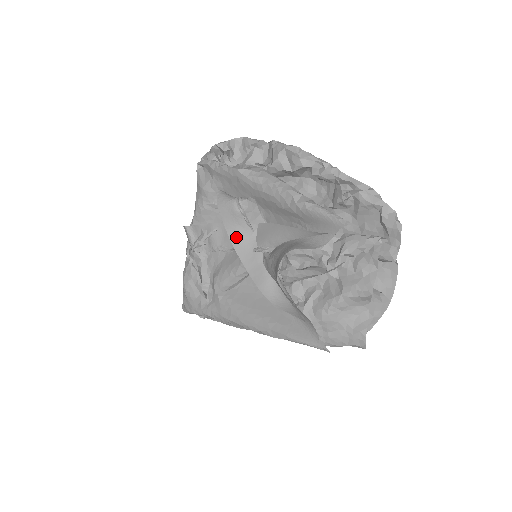
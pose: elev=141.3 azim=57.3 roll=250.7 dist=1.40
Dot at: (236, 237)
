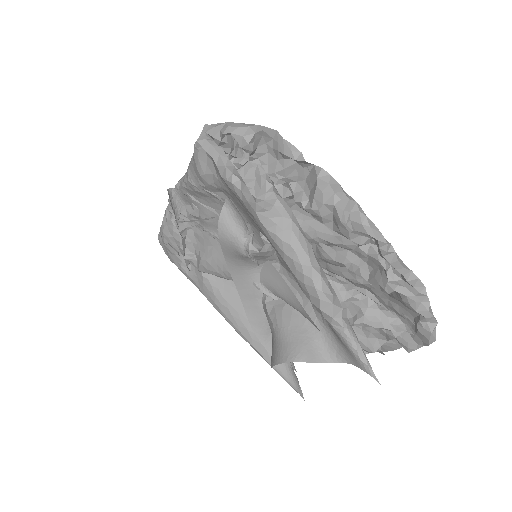
Dot at: (235, 266)
